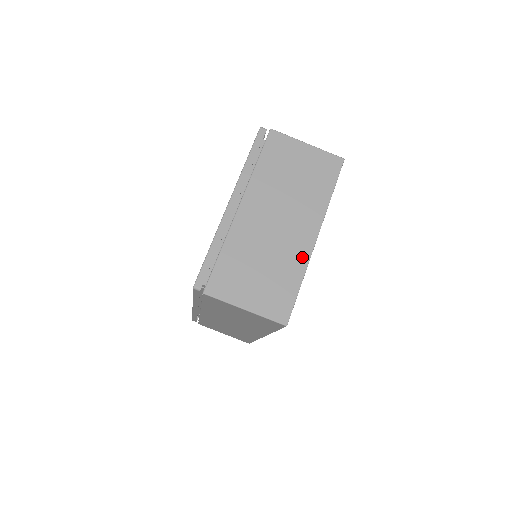
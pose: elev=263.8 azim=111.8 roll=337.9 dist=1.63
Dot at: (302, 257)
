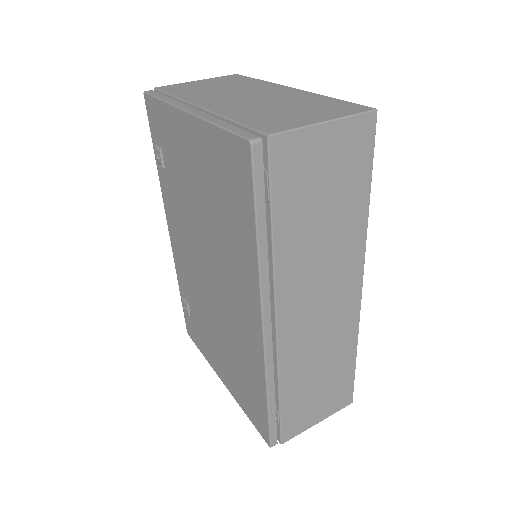
Dot at: (304, 94)
